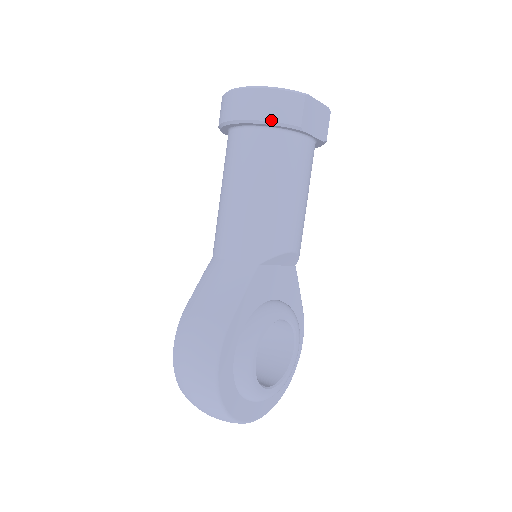
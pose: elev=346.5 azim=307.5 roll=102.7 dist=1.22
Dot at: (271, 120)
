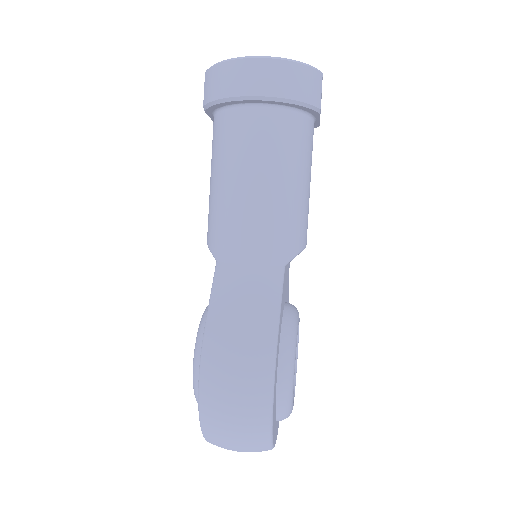
Dot at: (296, 99)
